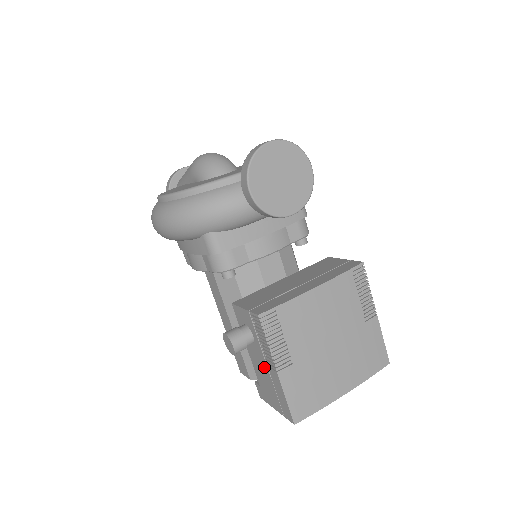
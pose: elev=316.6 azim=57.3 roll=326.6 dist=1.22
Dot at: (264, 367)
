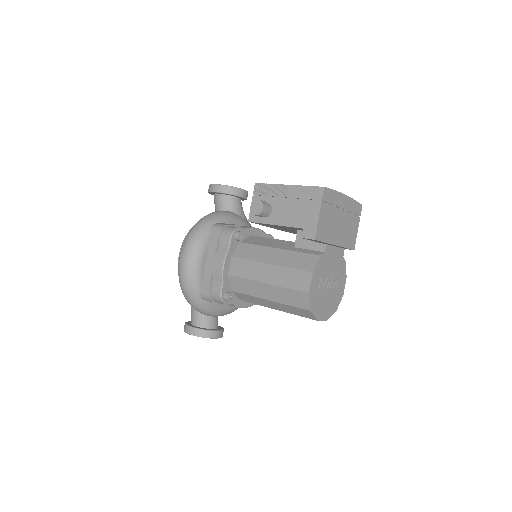
Dot at: (287, 204)
